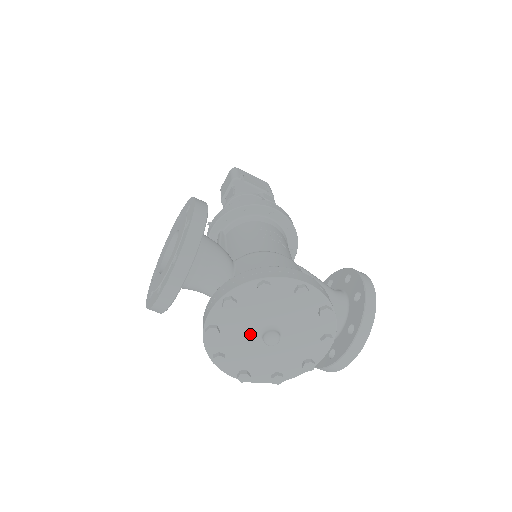
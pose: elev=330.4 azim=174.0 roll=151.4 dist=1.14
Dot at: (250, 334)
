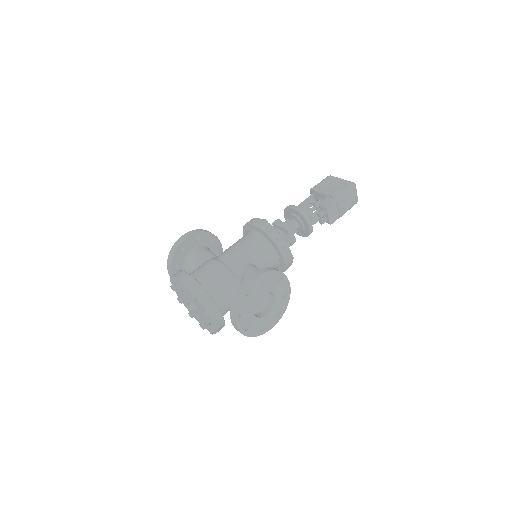
Dot at: occluded
